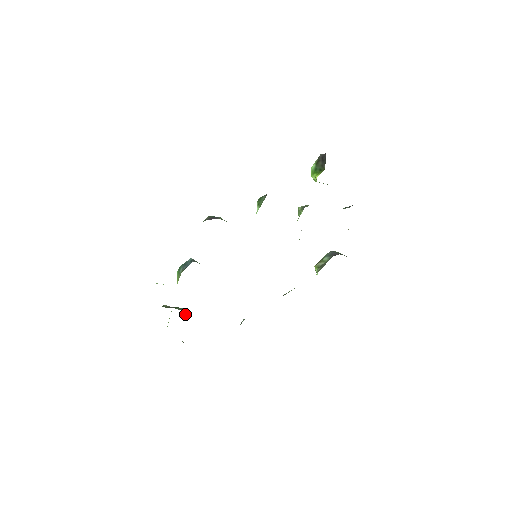
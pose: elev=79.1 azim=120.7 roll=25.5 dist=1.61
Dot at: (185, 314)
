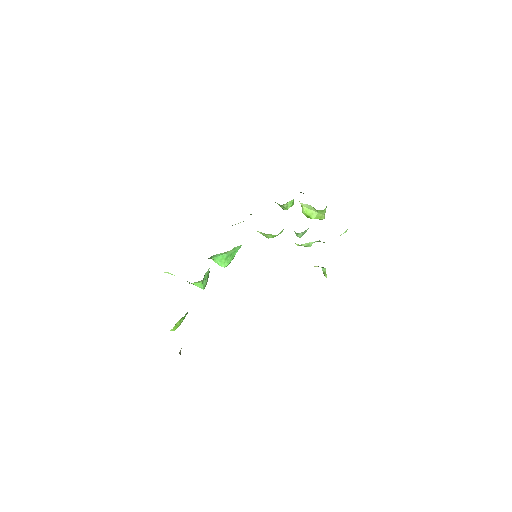
Dot at: occluded
